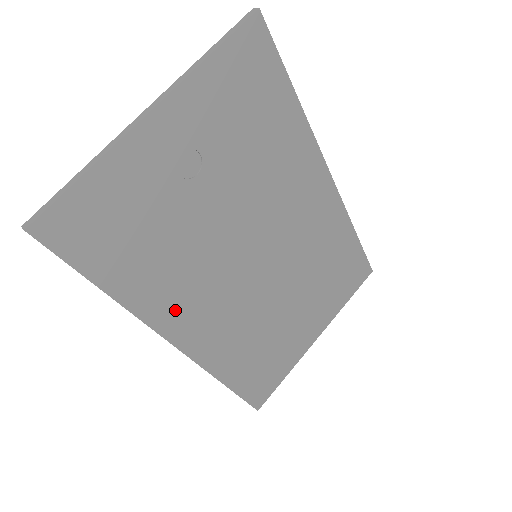
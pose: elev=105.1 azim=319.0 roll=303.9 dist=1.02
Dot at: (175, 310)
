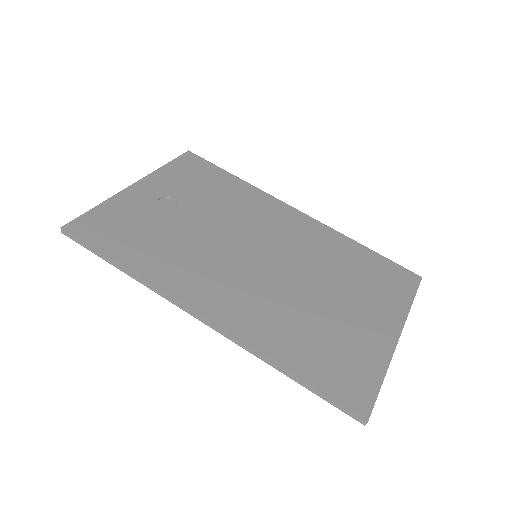
Dot at: (187, 284)
